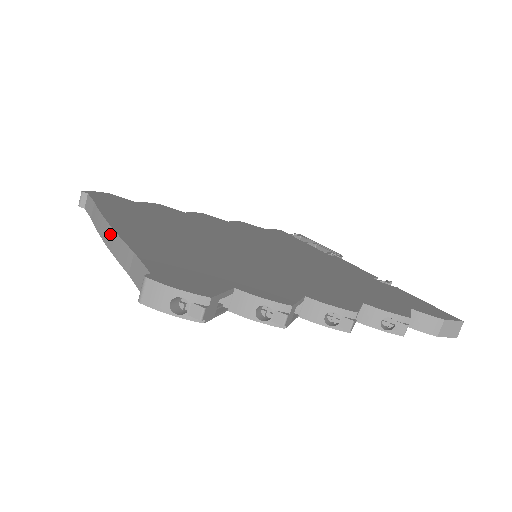
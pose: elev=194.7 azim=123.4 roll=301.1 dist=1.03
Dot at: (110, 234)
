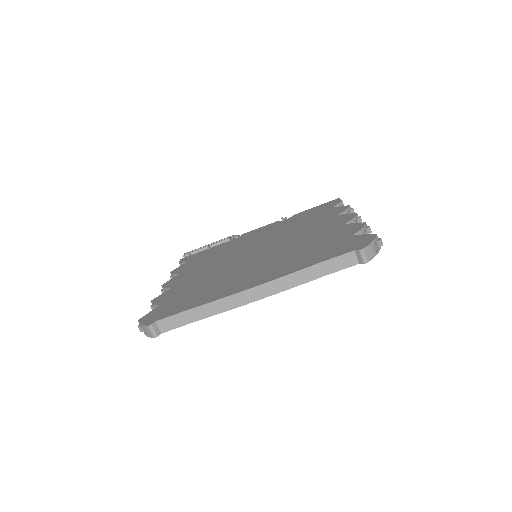
Dot at: (268, 287)
